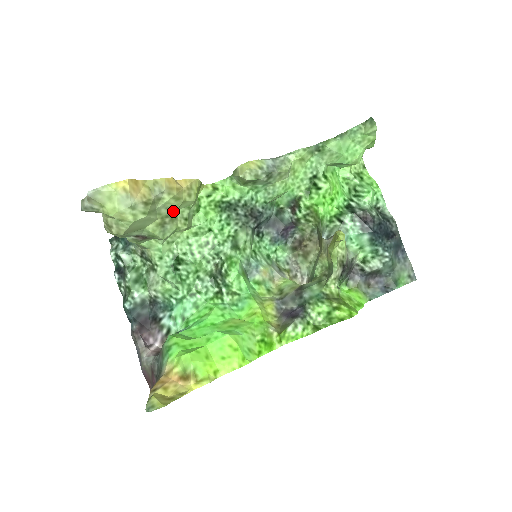
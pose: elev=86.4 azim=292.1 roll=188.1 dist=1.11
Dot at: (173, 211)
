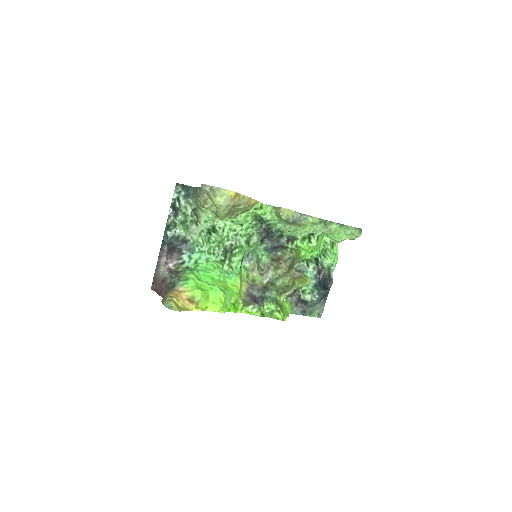
Dot at: (237, 211)
